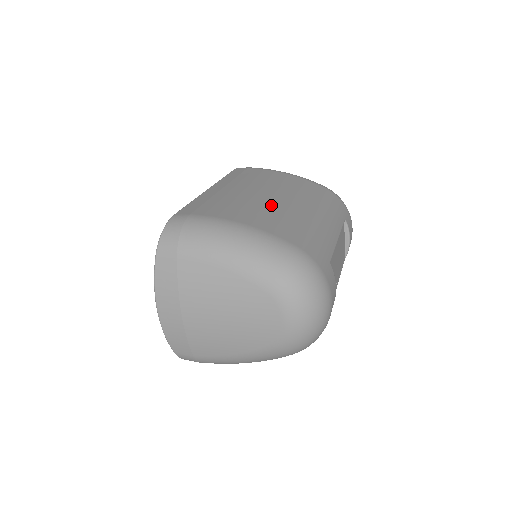
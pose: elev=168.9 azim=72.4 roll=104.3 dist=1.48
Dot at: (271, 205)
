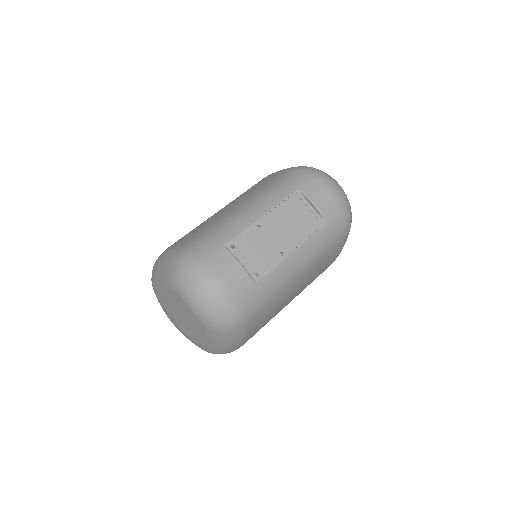
Dot at: (210, 219)
